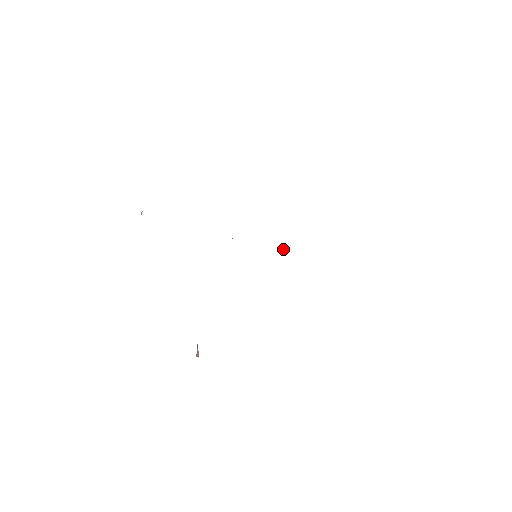
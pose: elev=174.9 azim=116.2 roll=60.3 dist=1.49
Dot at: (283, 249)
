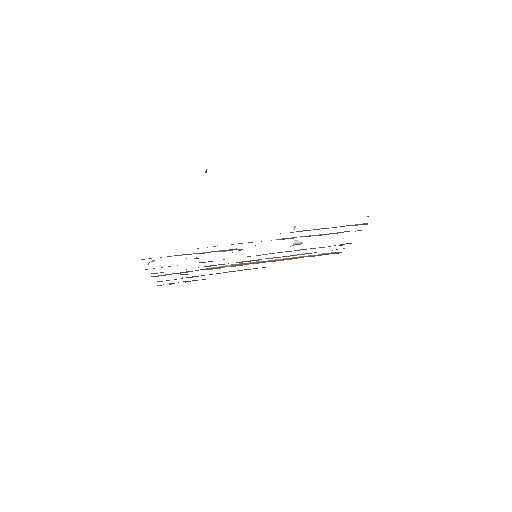
Dot at: (294, 228)
